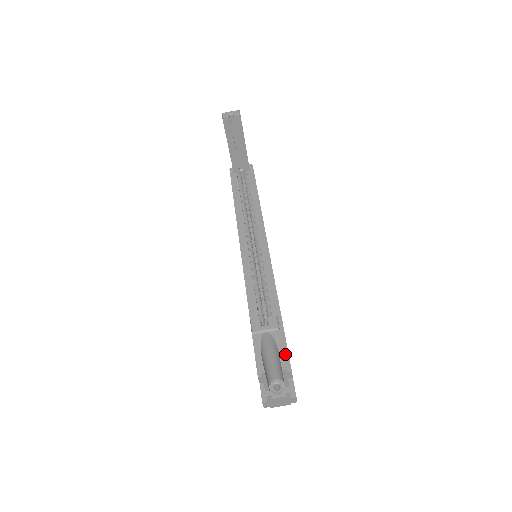
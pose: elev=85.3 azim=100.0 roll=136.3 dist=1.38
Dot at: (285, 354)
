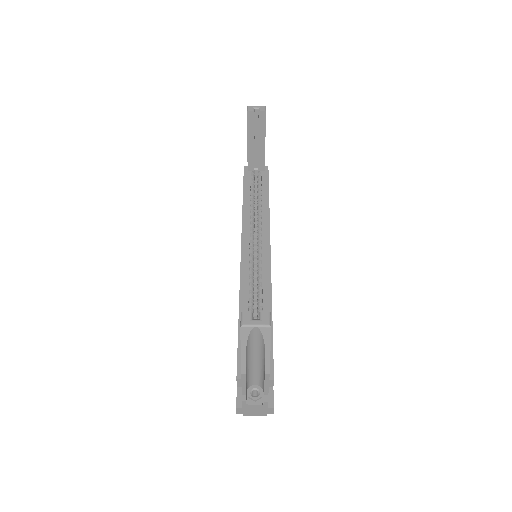
Dot at: (270, 360)
